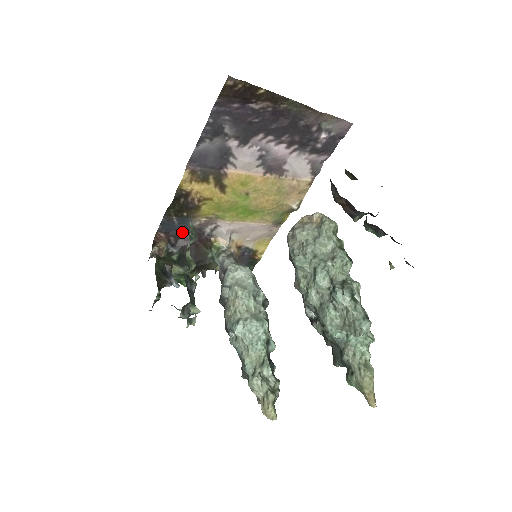
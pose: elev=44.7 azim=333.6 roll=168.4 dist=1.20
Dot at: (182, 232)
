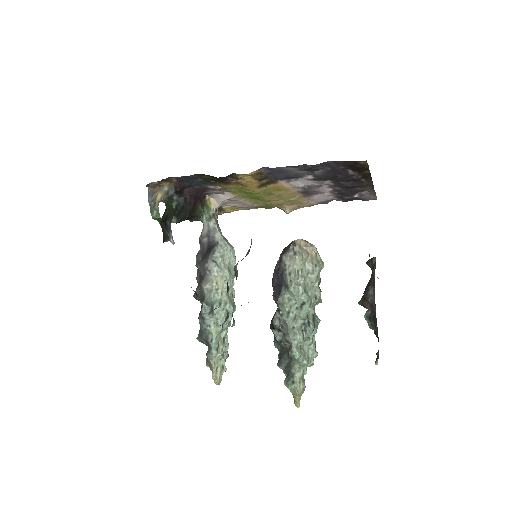
Dot at: (192, 185)
